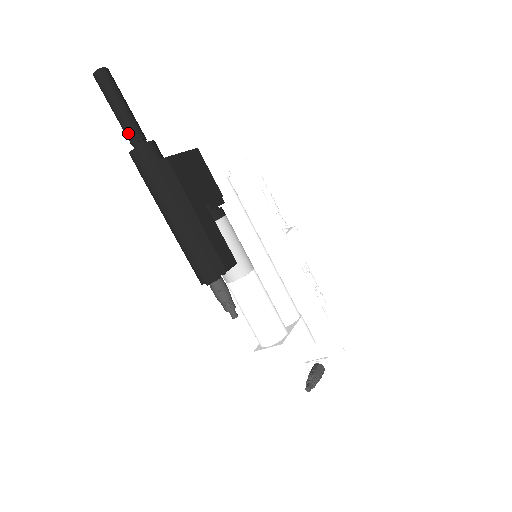
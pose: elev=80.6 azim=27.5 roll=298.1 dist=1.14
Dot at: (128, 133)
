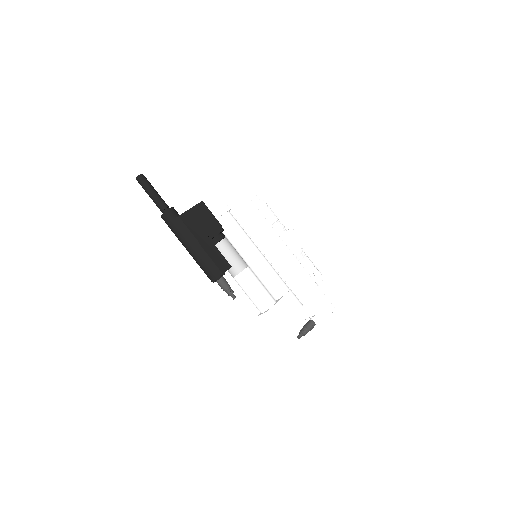
Dot at: (158, 207)
